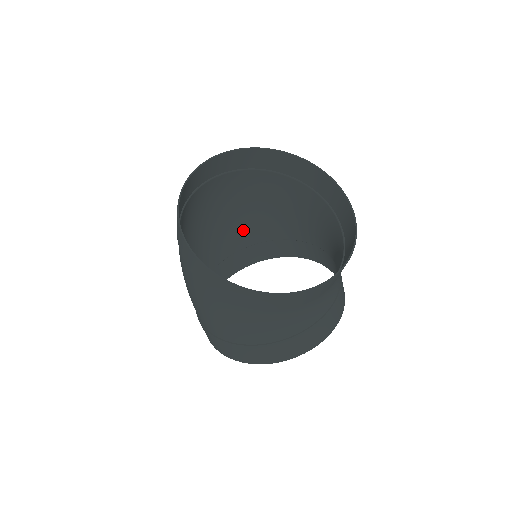
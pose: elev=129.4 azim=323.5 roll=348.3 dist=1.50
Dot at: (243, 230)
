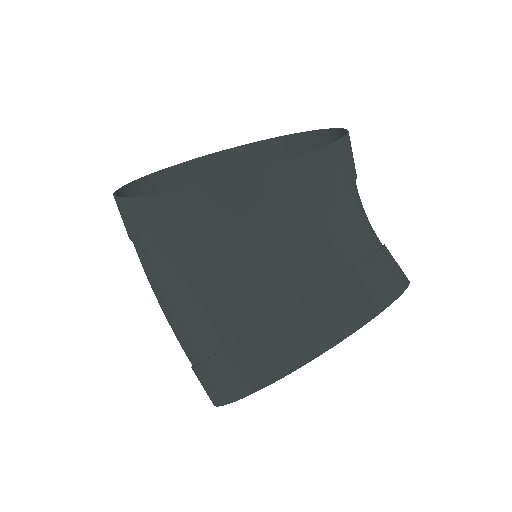
Dot at: occluded
